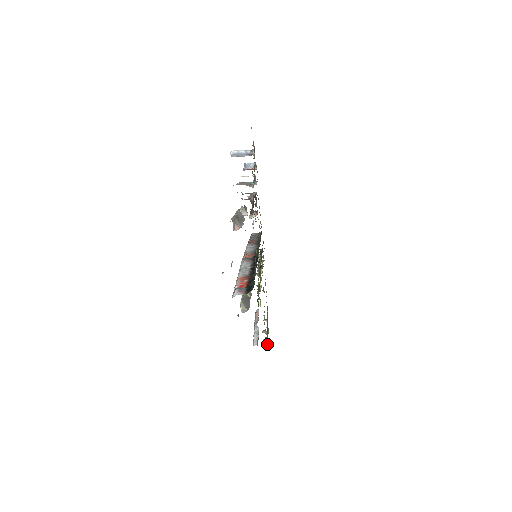
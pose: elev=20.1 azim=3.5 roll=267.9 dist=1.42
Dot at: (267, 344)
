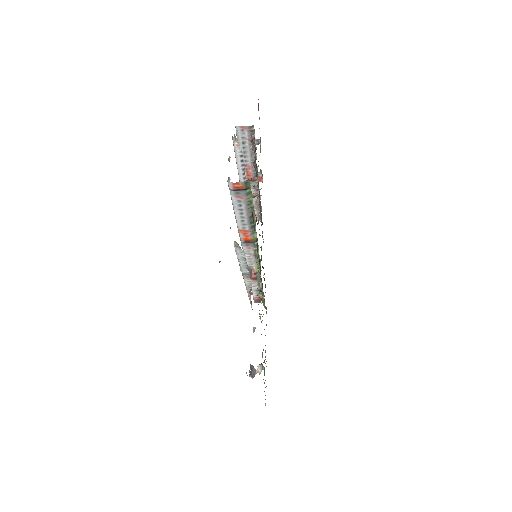
Dot at: occluded
